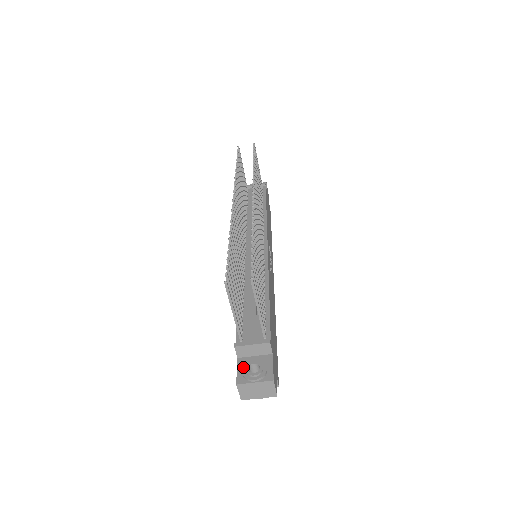
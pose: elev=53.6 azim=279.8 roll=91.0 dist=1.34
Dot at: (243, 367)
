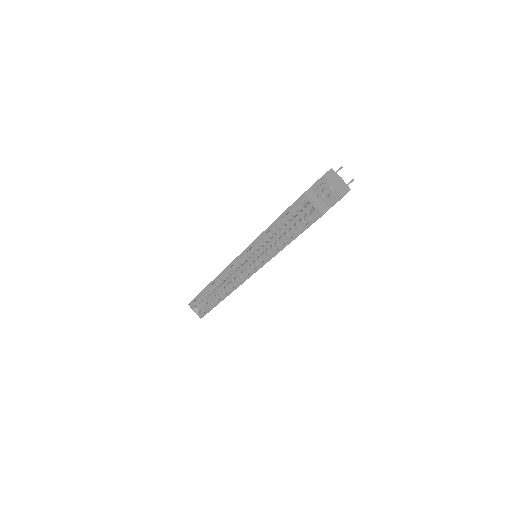
Dot at: occluded
